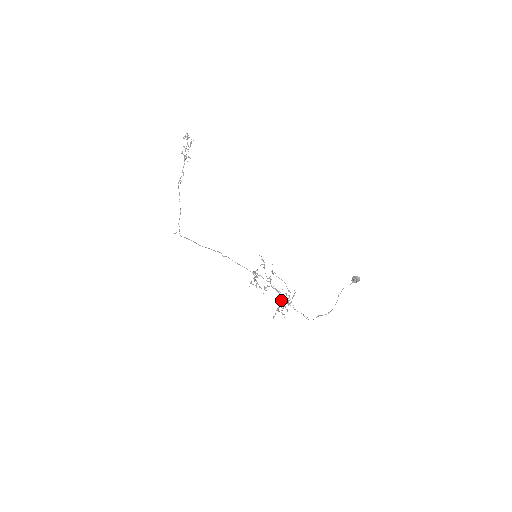
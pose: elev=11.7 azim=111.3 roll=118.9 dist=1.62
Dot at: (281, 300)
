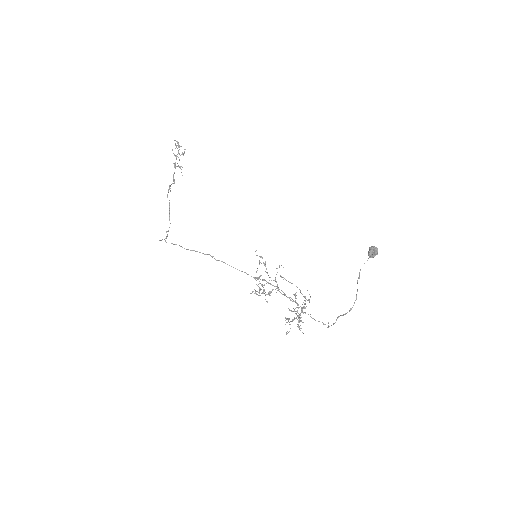
Dot at: (294, 309)
